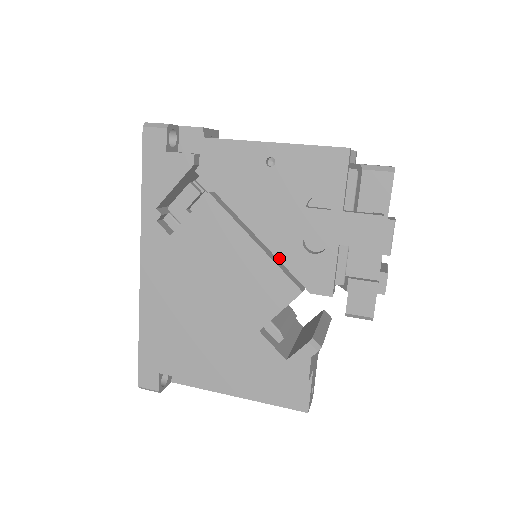
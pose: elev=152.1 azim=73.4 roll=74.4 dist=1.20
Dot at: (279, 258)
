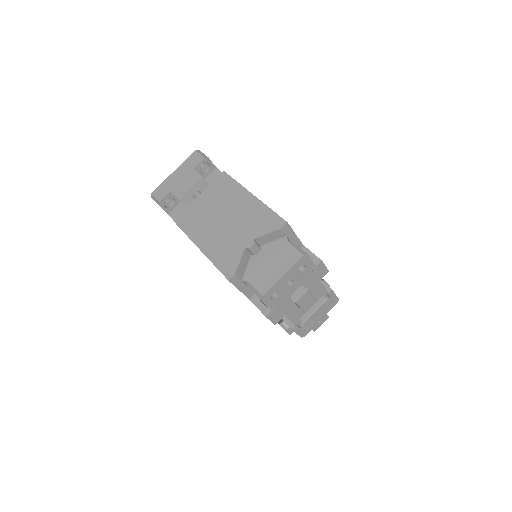
Dot at: occluded
